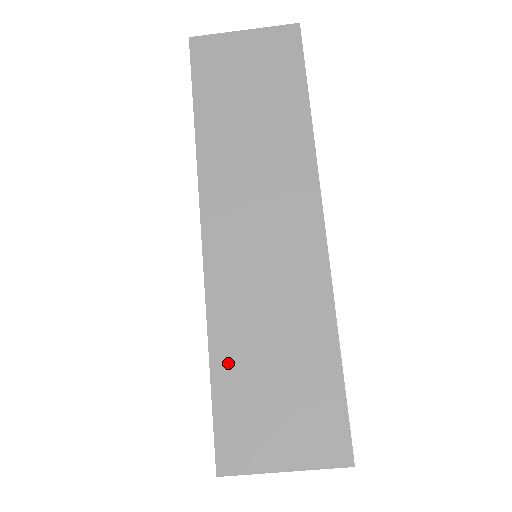
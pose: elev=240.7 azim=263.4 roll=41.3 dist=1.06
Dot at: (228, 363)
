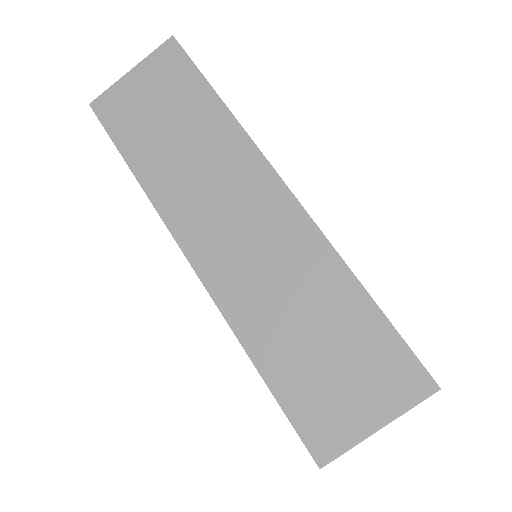
Dot at: (273, 360)
